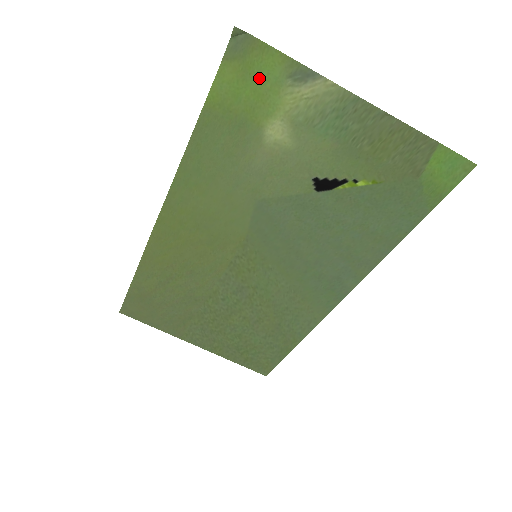
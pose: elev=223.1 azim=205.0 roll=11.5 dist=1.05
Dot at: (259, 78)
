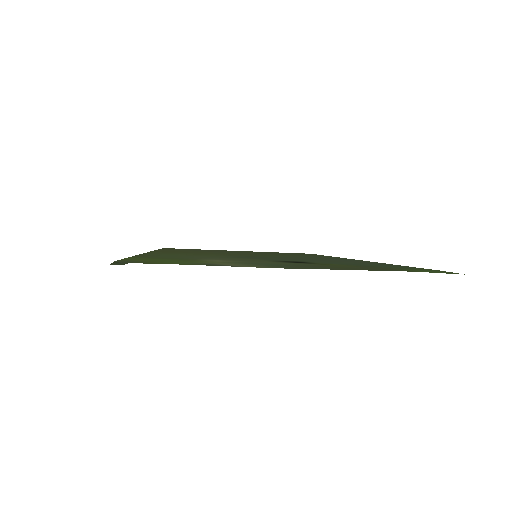
Dot at: (169, 261)
